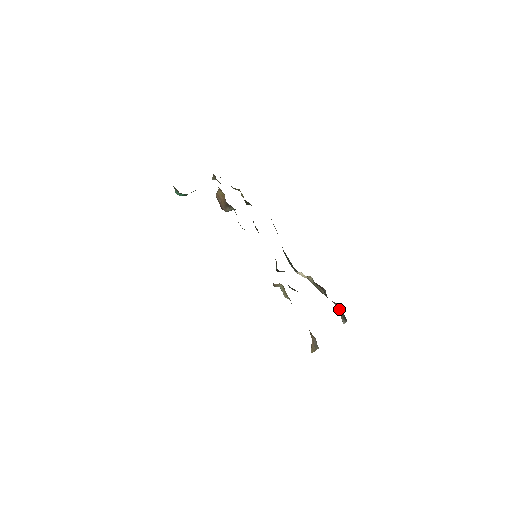
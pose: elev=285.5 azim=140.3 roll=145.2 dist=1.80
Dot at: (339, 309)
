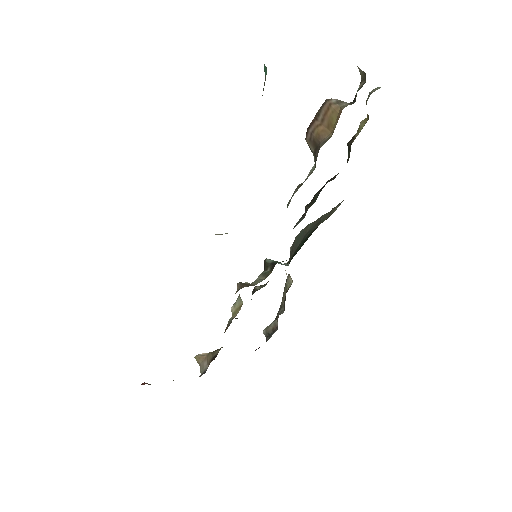
Dot at: (275, 324)
